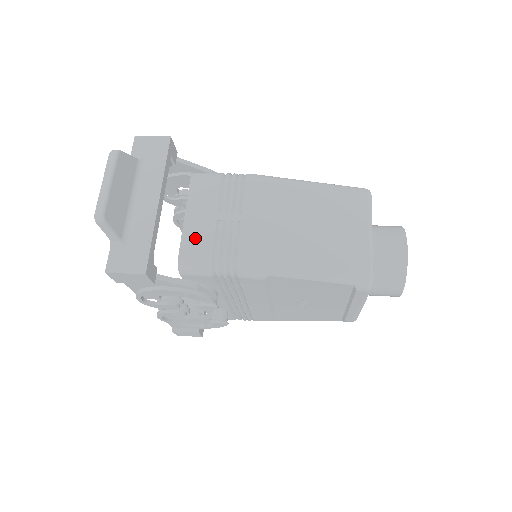
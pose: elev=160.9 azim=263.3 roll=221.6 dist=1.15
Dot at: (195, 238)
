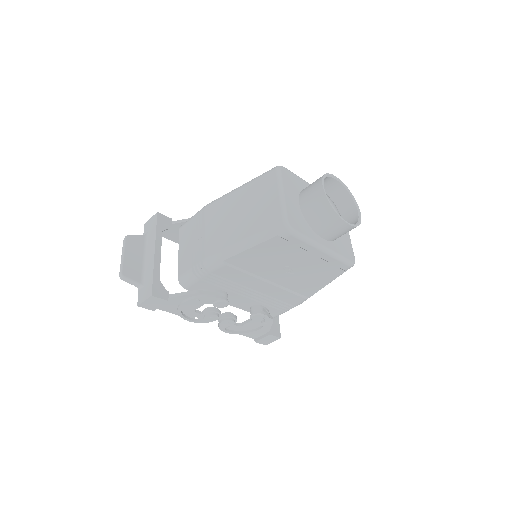
Dot at: (184, 262)
